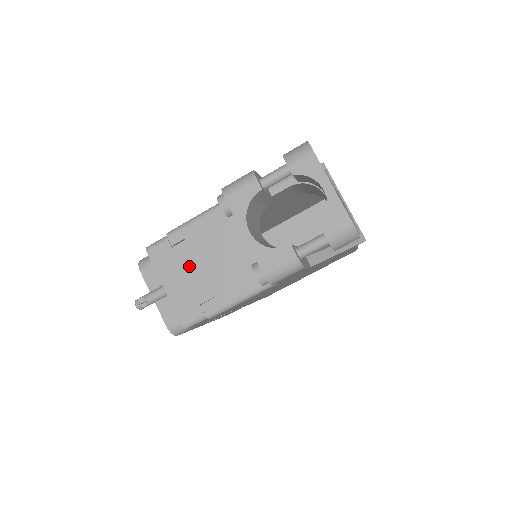
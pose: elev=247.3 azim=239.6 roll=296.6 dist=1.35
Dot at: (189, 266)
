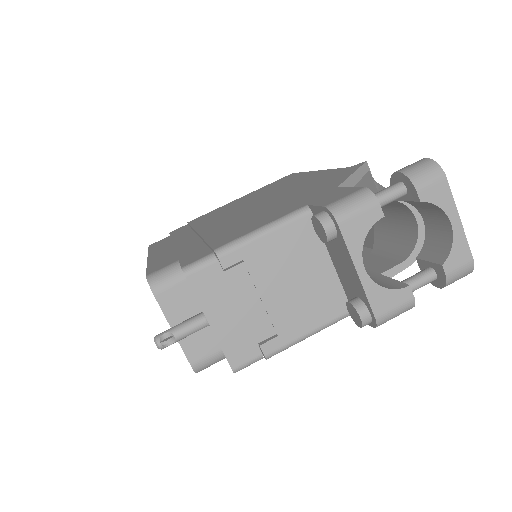
Dot at: (246, 296)
